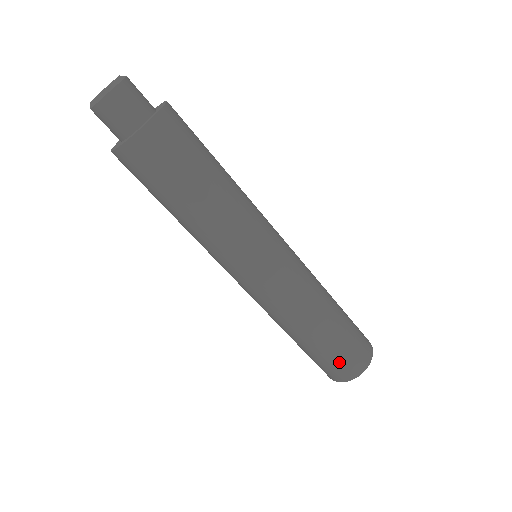
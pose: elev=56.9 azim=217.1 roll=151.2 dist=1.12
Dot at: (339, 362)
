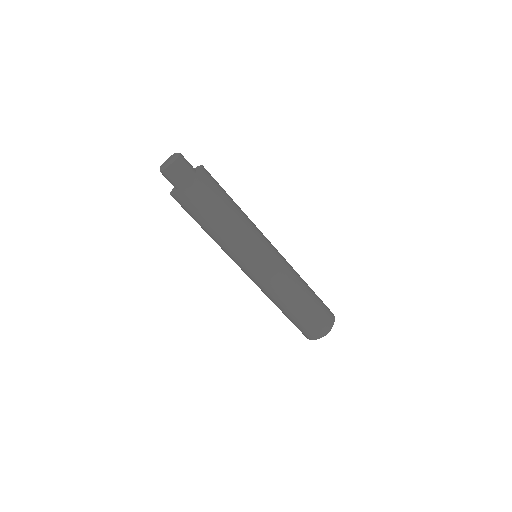
Dot at: (299, 328)
